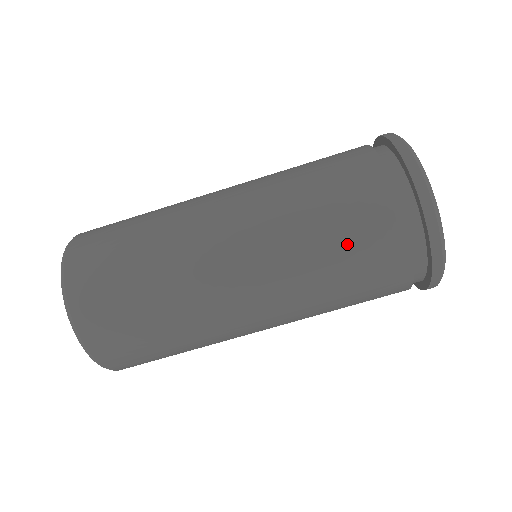
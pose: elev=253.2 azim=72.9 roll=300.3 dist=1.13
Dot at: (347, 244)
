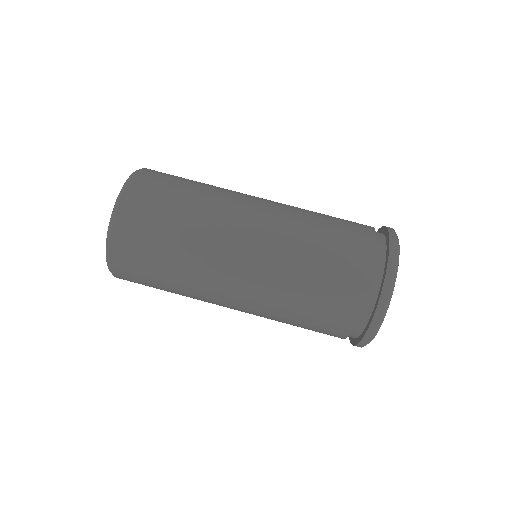
Dot at: (334, 224)
